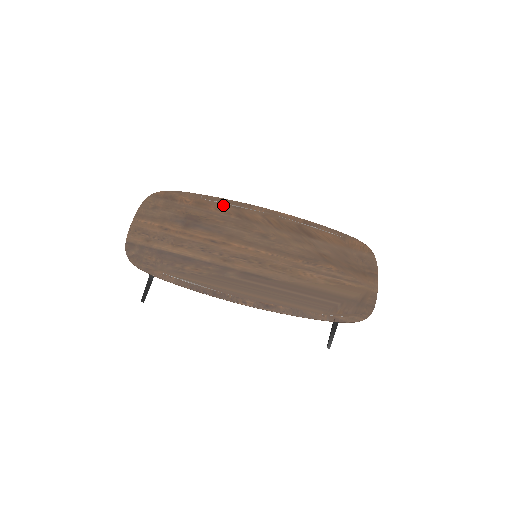
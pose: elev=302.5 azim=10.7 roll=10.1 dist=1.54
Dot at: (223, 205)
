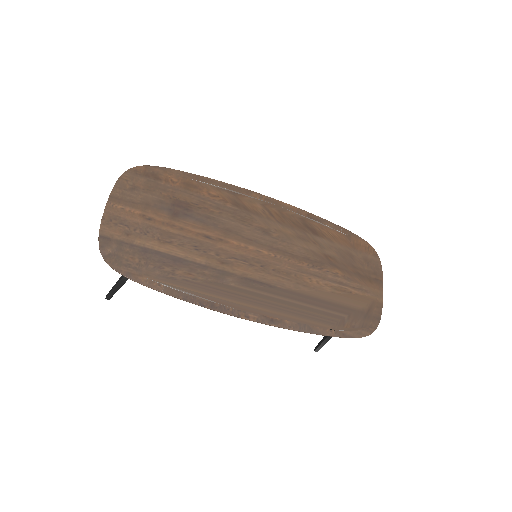
Dot at: (217, 189)
